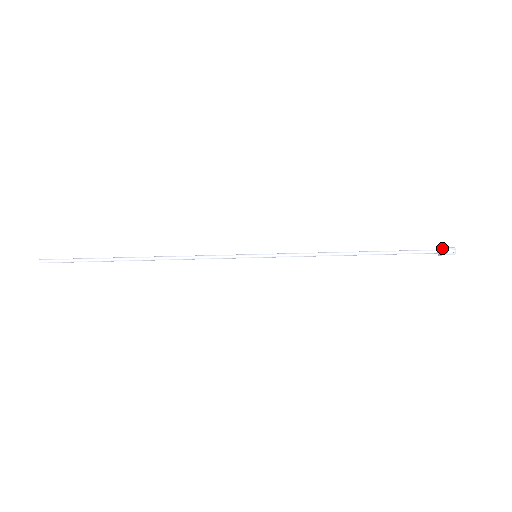
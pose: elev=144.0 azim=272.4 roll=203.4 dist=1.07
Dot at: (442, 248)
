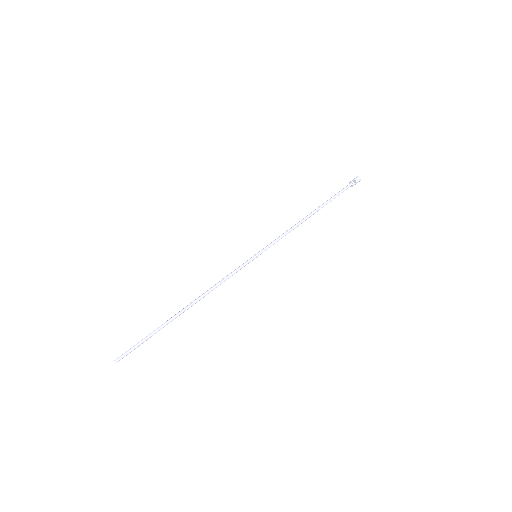
Dot at: (351, 181)
